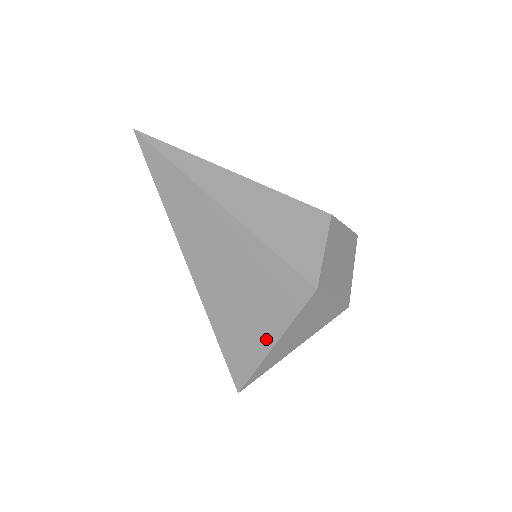
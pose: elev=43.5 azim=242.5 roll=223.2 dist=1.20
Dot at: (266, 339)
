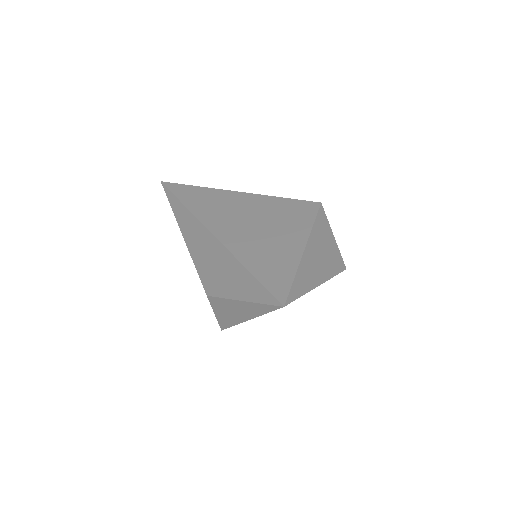
Dot at: (296, 246)
